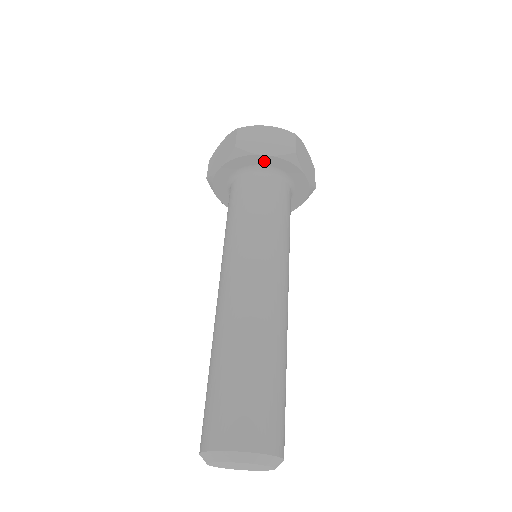
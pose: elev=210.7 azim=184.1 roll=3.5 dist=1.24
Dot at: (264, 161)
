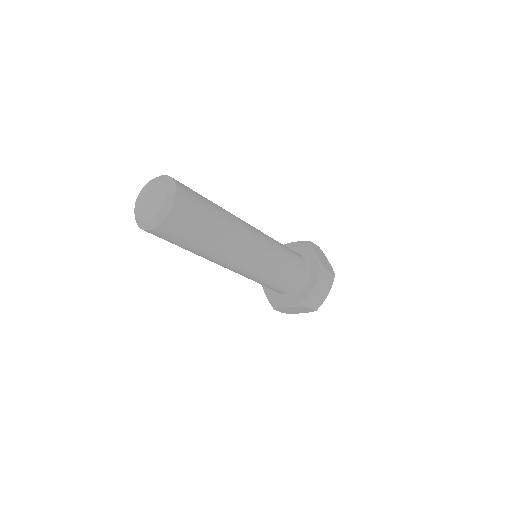
Dot at: (311, 257)
